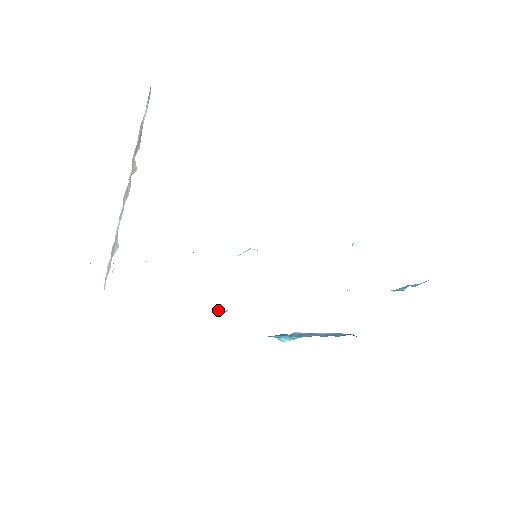
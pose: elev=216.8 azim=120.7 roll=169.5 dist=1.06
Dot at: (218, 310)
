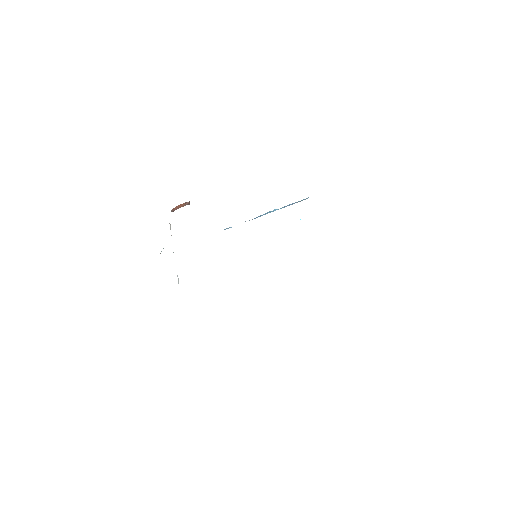
Dot at: occluded
